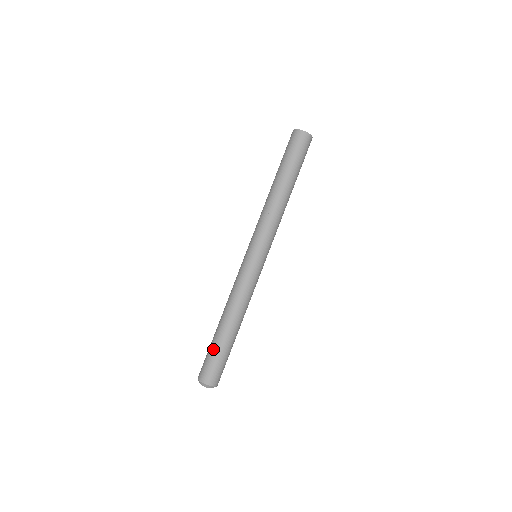
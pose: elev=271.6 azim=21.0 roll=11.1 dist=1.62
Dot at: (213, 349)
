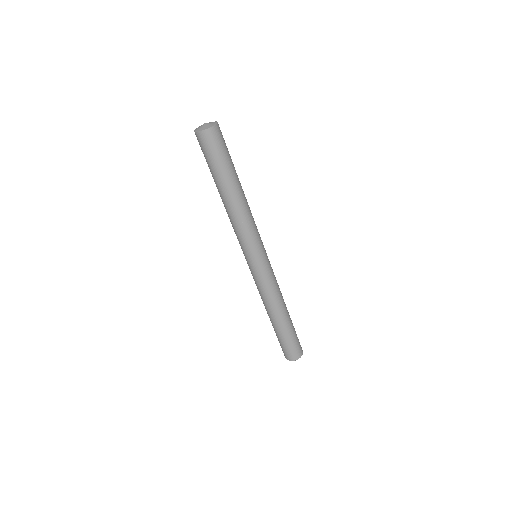
Dot at: (282, 339)
